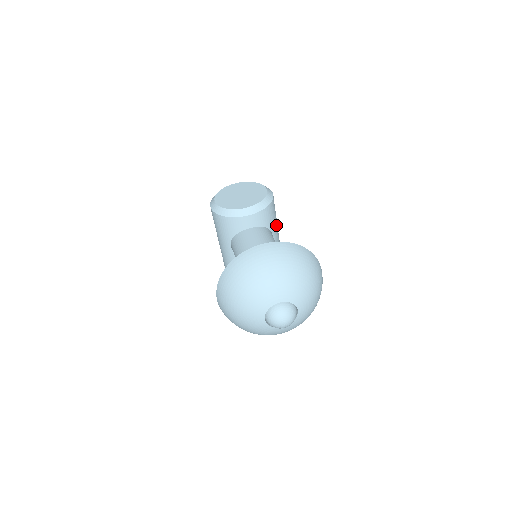
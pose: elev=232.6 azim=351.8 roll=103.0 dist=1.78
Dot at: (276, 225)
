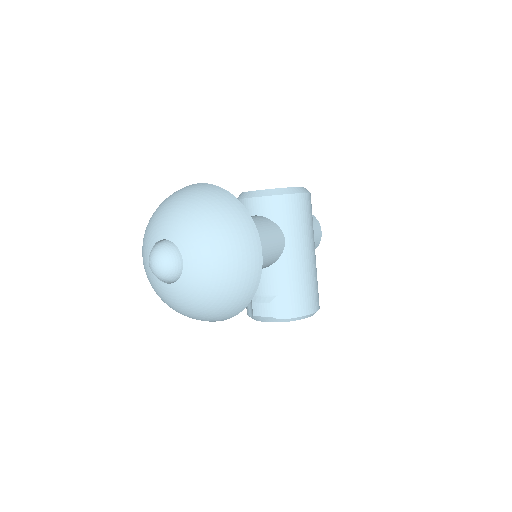
Dot at: (298, 232)
